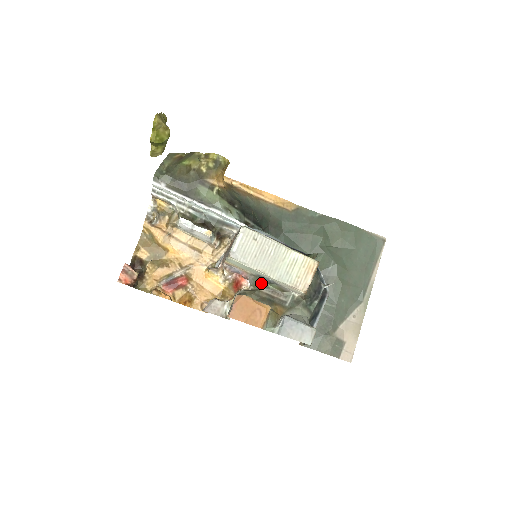
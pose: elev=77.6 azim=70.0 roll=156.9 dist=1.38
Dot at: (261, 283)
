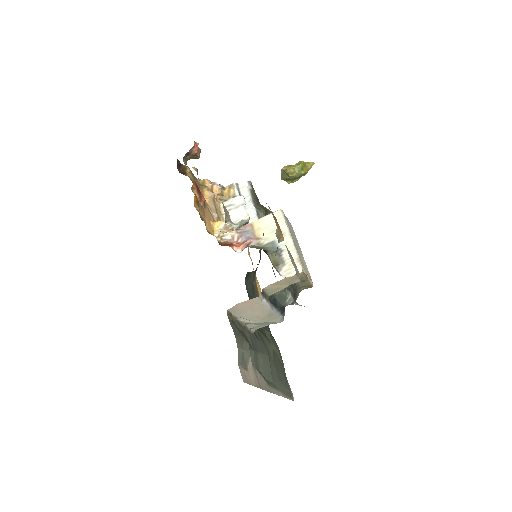
Dot at: (264, 249)
